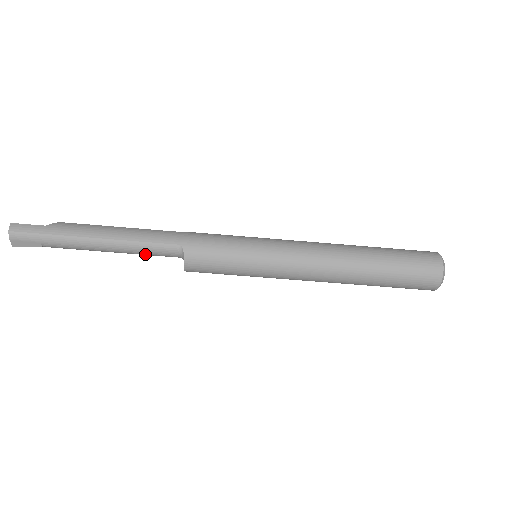
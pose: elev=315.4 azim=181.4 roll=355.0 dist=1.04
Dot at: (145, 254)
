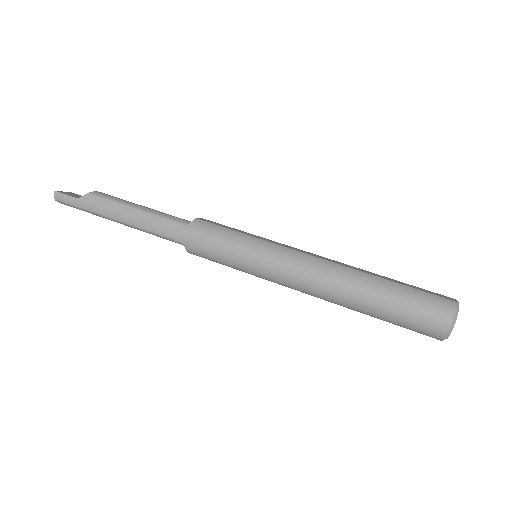
Dot at: occluded
